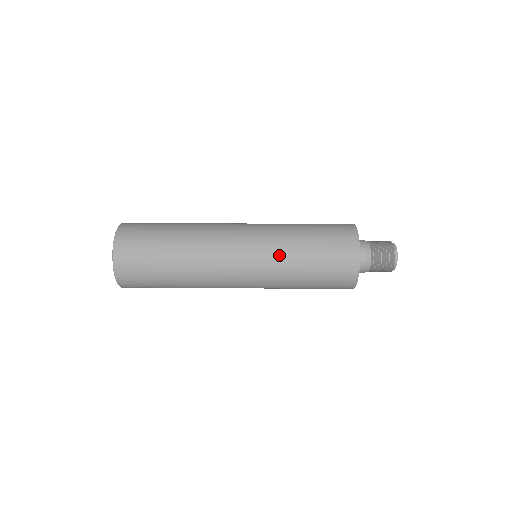
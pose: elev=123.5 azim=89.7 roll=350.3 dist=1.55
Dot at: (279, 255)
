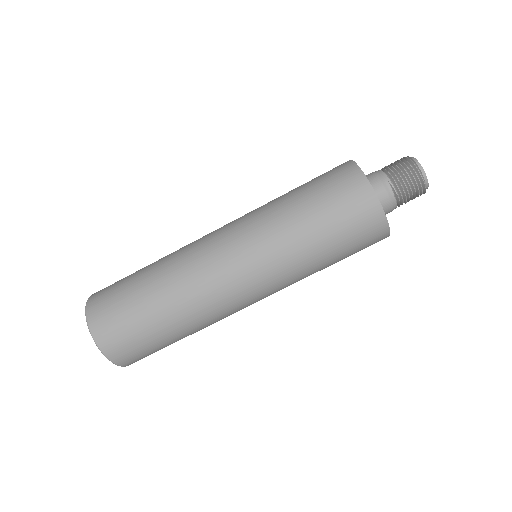
Dot at: (298, 280)
